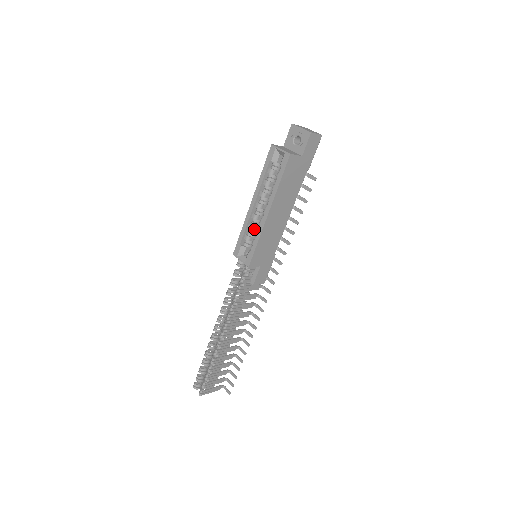
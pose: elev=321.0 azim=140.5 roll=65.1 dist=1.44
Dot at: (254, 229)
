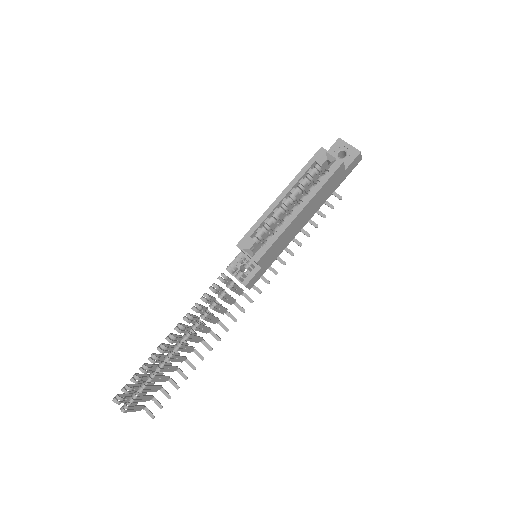
Dot at: (271, 225)
